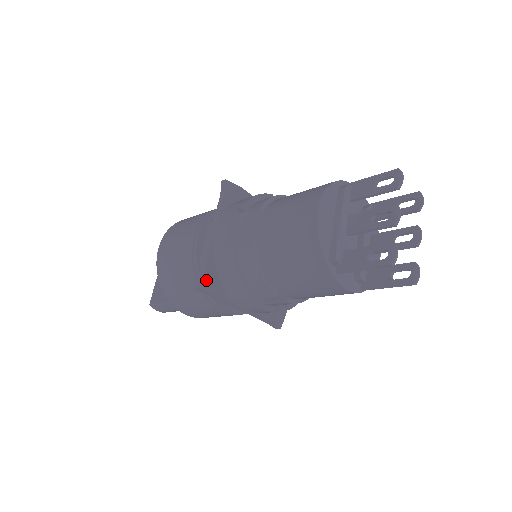
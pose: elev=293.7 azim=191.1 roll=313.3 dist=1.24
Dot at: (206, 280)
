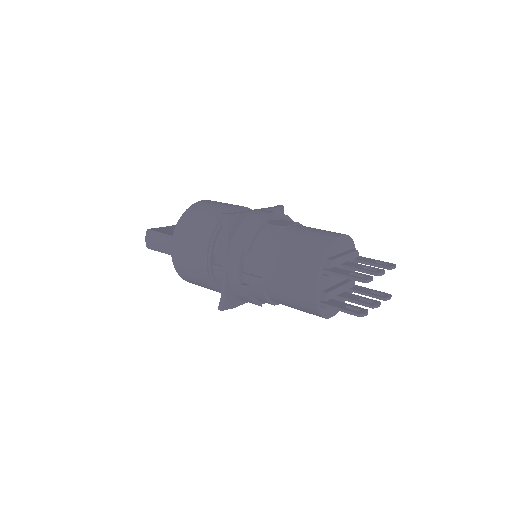
Dot at: (234, 218)
